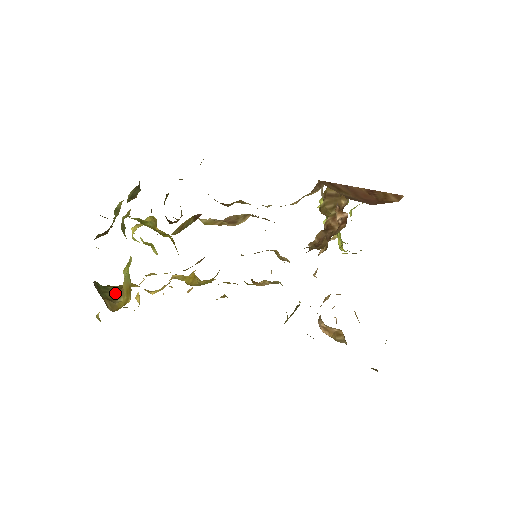
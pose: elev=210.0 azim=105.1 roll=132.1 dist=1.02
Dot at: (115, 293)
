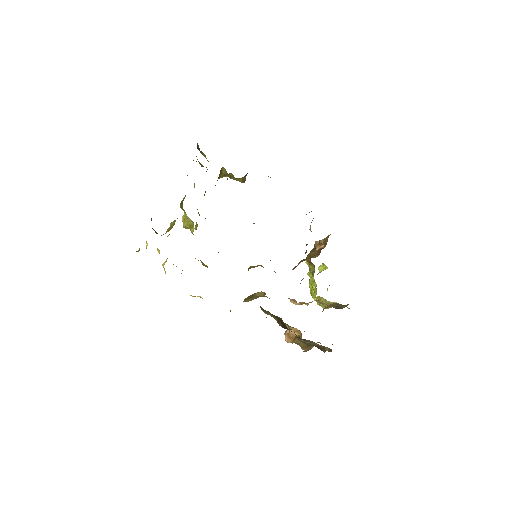
Dot at: occluded
